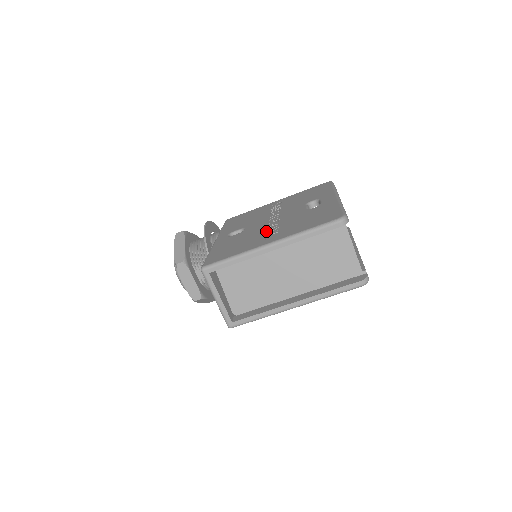
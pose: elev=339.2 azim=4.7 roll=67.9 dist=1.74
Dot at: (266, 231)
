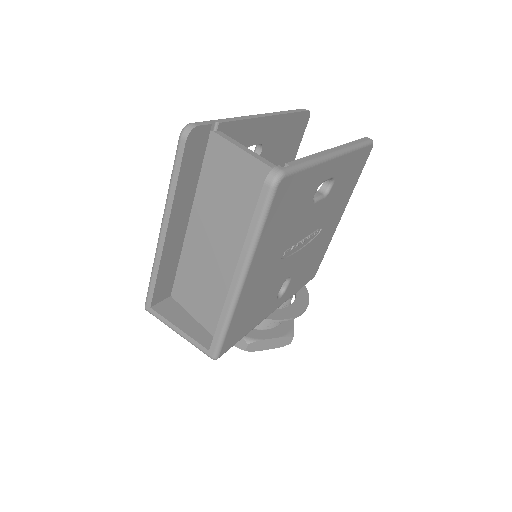
Dot at: occluded
